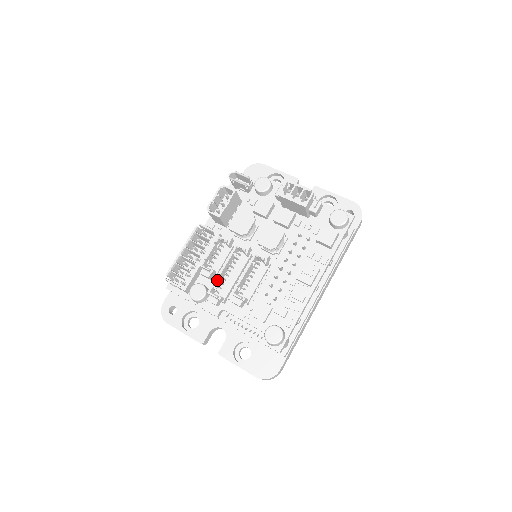
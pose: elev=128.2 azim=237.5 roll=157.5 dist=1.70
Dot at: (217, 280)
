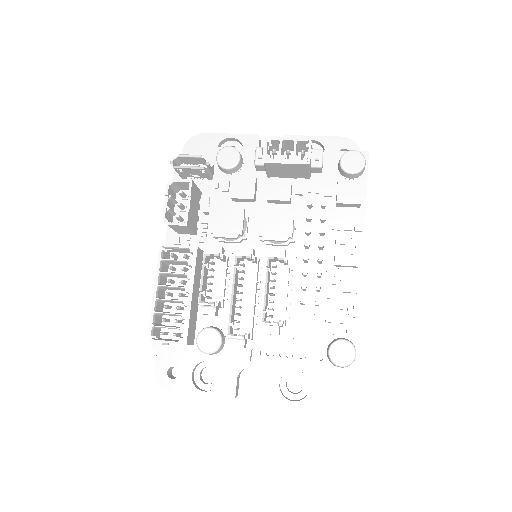
Dot at: (231, 314)
